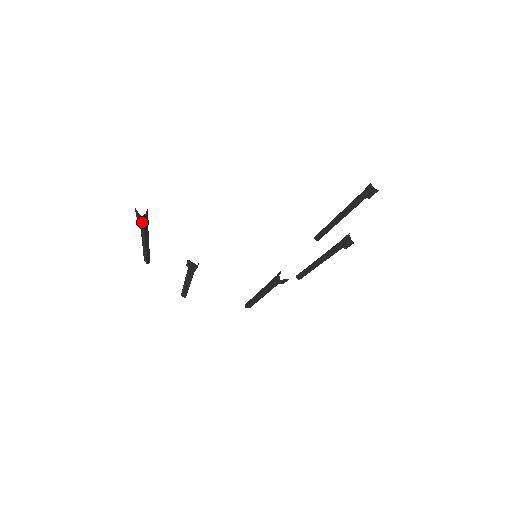
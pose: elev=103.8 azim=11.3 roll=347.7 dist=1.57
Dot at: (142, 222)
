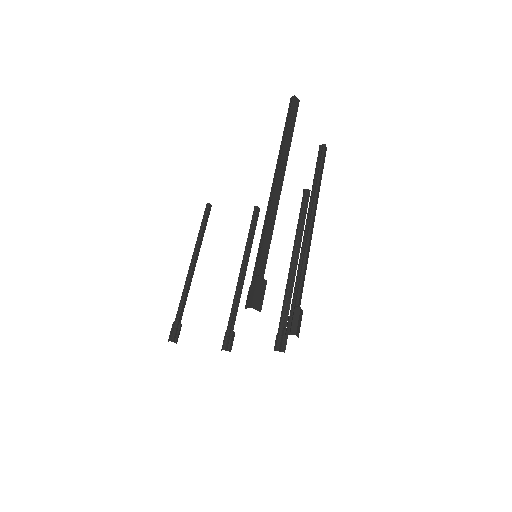
Dot at: (180, 330)
